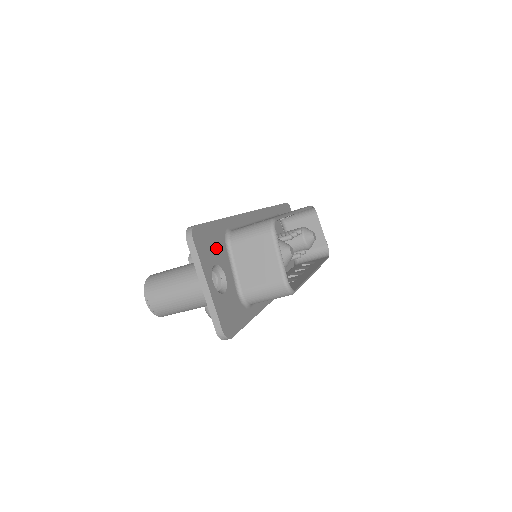
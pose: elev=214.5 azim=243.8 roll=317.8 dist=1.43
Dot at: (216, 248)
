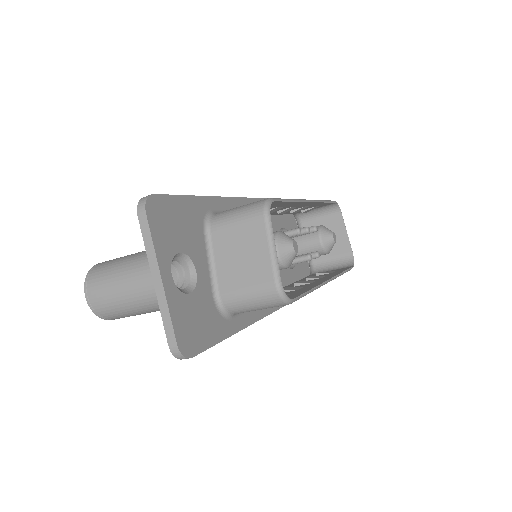
Dot at: (186, 231)
